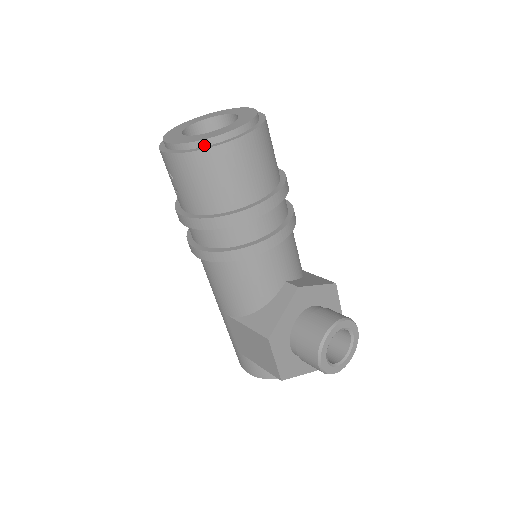
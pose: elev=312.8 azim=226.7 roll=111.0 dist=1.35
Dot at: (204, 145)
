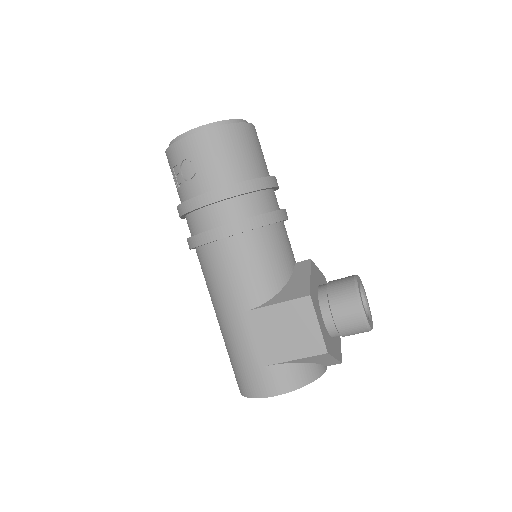
Dot at: (226, 125)
